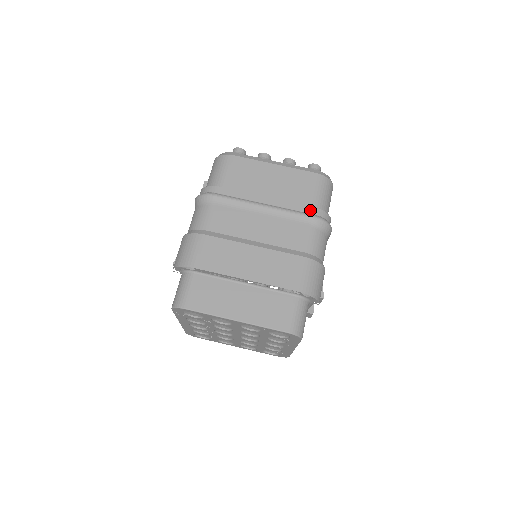
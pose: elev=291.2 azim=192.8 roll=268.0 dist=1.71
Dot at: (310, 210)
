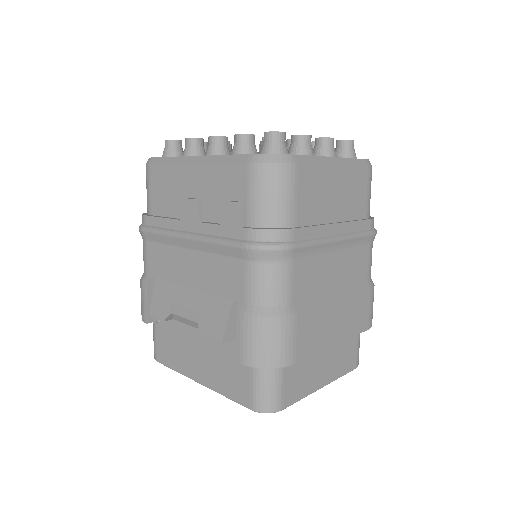
Dot at: (369, 224)
